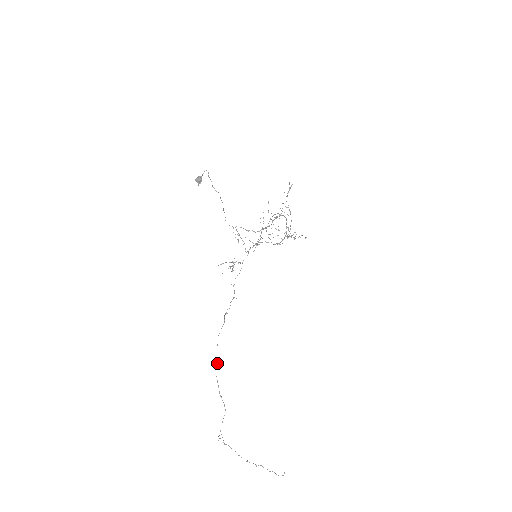
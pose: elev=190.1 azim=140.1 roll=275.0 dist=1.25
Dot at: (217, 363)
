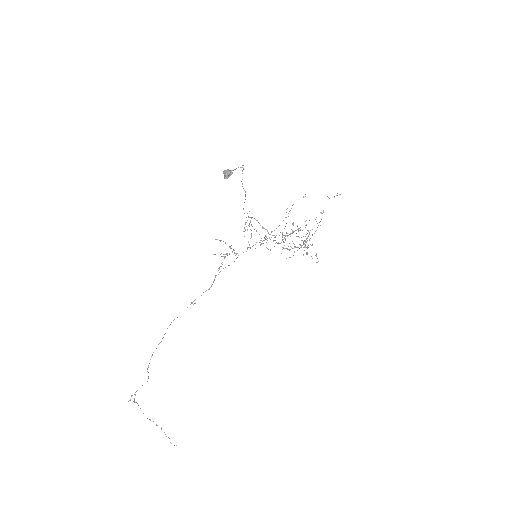
Dot at: occluded
